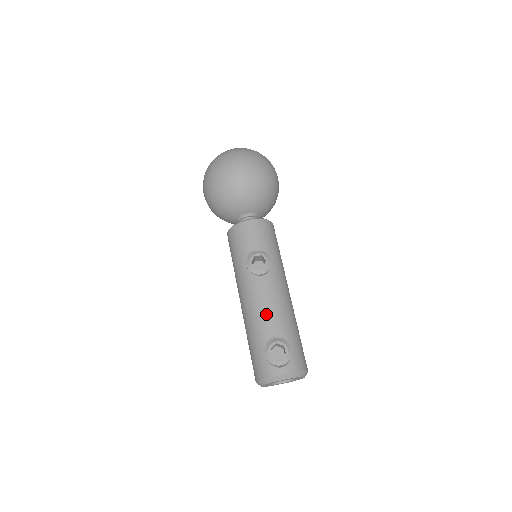
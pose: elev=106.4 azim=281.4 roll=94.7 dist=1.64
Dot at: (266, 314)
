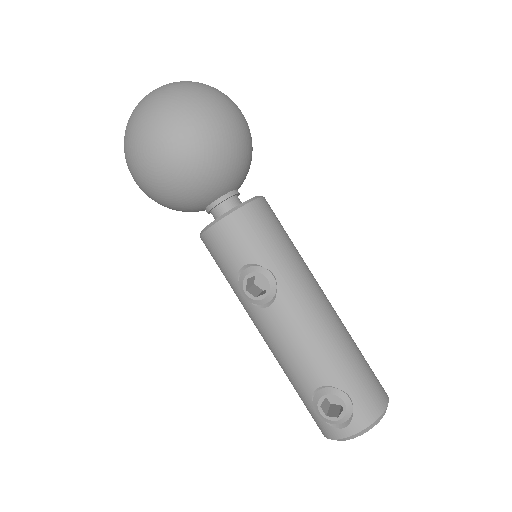
Dot at: (296, 361)
